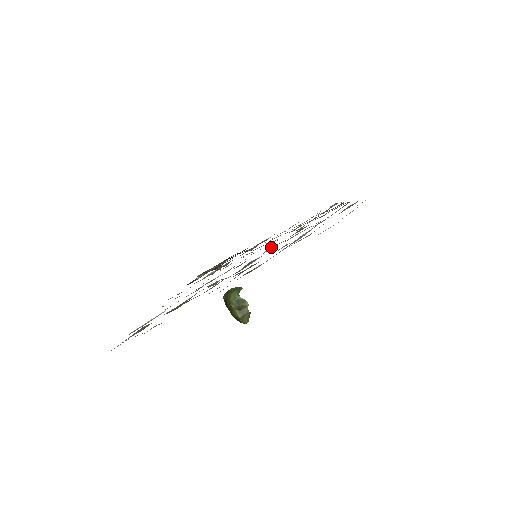
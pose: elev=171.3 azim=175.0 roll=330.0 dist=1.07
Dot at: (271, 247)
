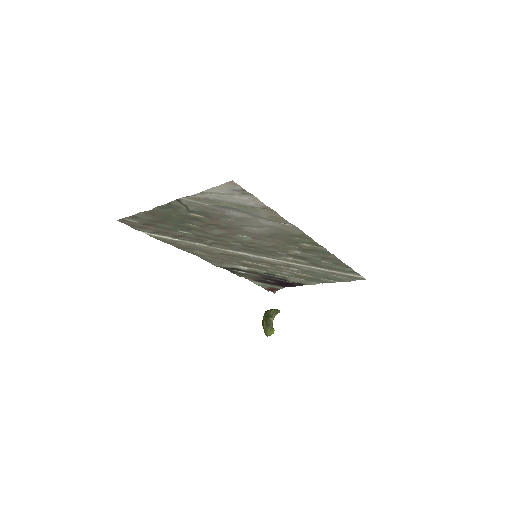
Dot at: (244, 236)
